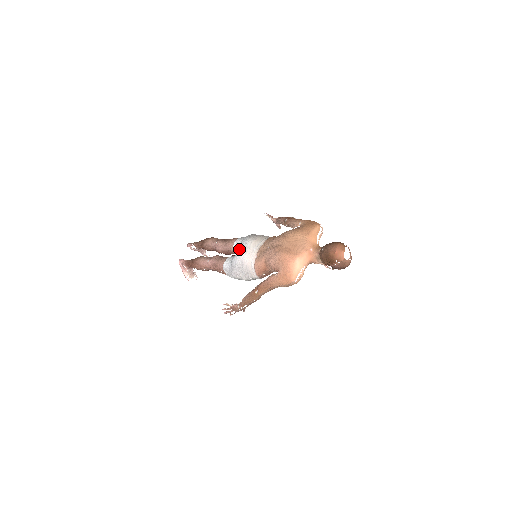
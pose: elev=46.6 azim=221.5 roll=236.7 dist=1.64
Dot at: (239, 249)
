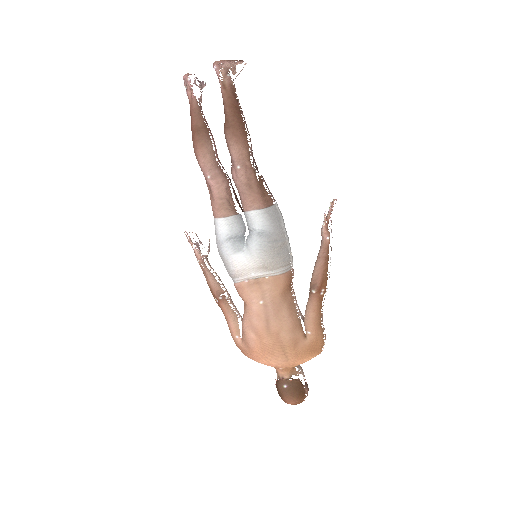
Dot at: (249, 225)
